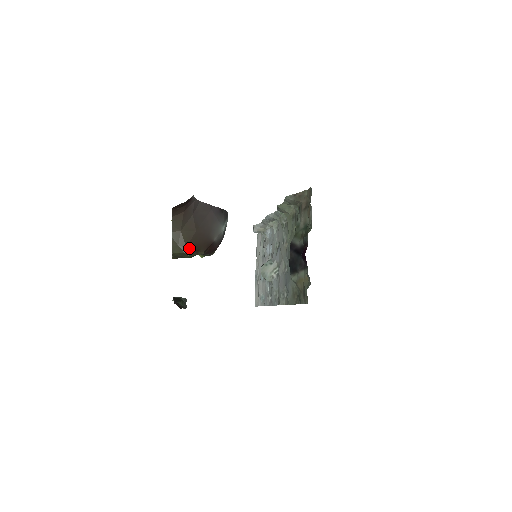
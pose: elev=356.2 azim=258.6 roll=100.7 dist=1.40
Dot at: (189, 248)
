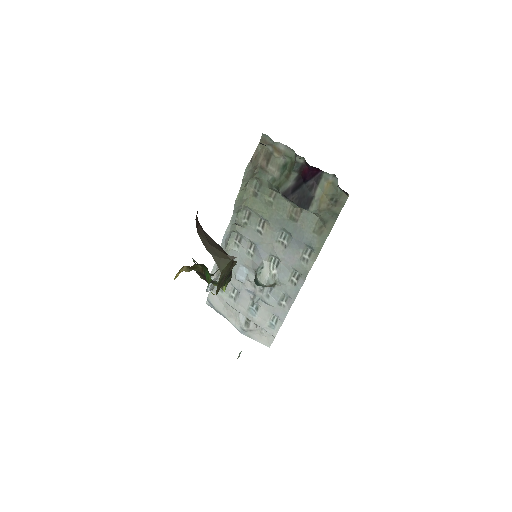
Dot at: (228, 256)
